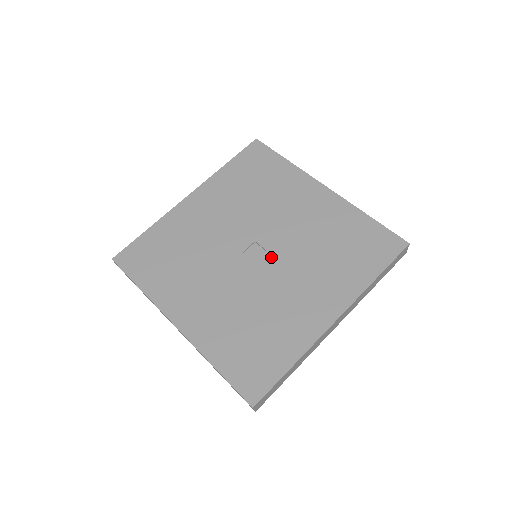
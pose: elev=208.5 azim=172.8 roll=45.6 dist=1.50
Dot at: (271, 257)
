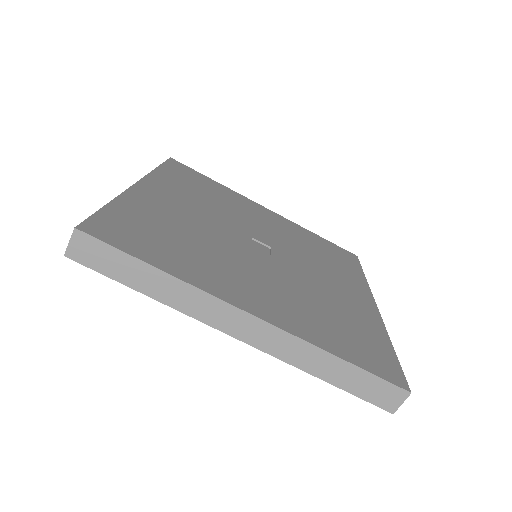
Dot at: (268, 258)
